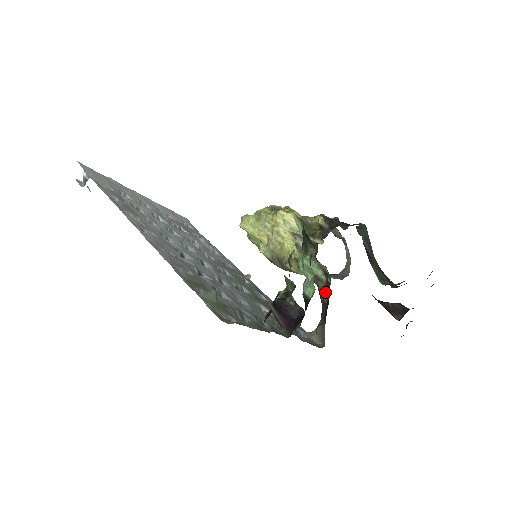
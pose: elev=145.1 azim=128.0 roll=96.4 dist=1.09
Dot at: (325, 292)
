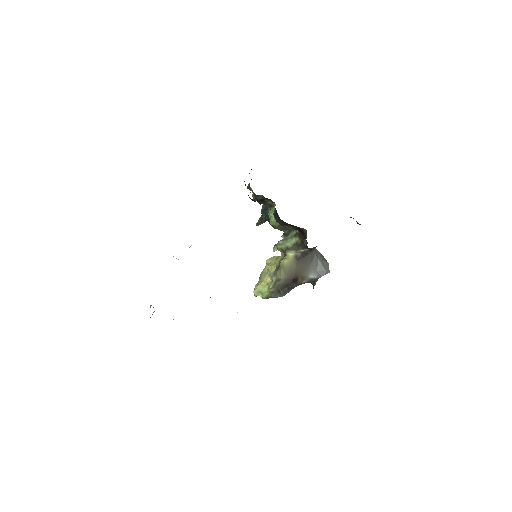
Dot at: (302, 241)
